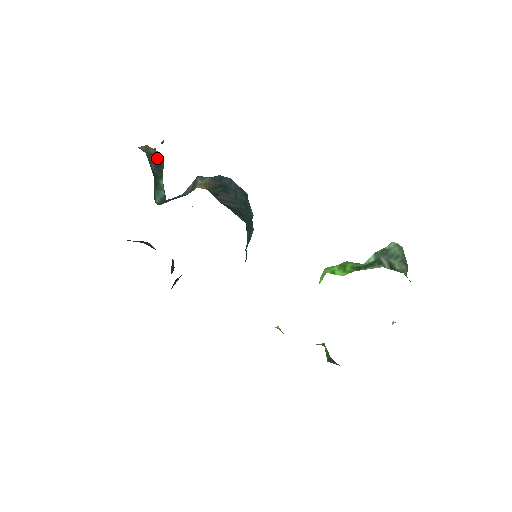
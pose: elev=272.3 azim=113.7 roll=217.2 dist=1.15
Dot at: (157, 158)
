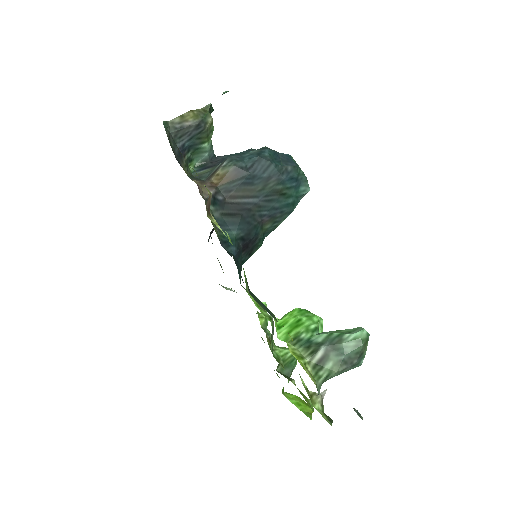
Dot at: (193, 129)
